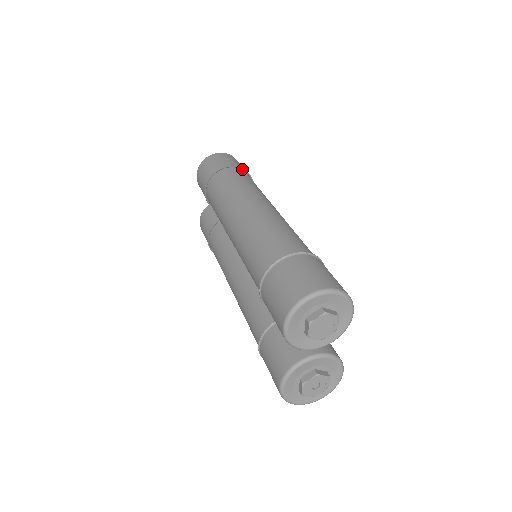
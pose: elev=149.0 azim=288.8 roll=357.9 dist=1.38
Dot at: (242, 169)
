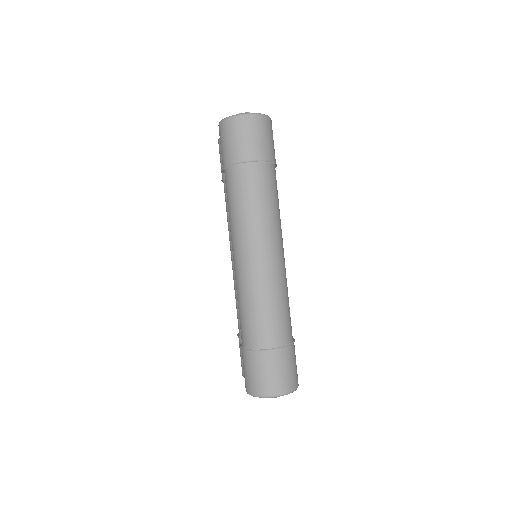
Dot at: (266, 162)
